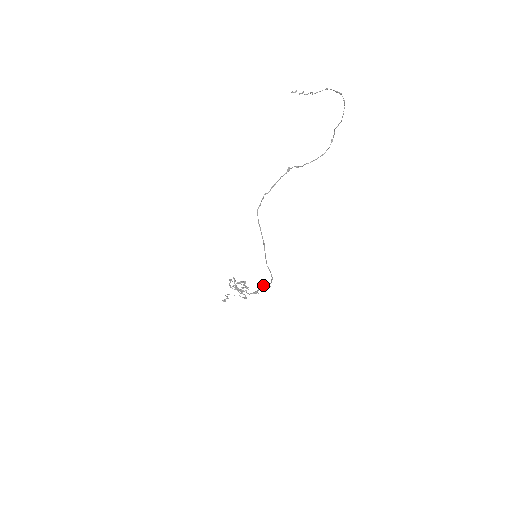
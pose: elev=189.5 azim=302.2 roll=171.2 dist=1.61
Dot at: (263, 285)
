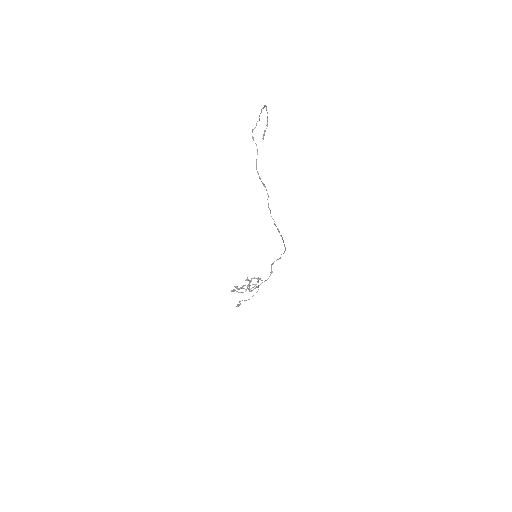
Dot at: (272, 264)
